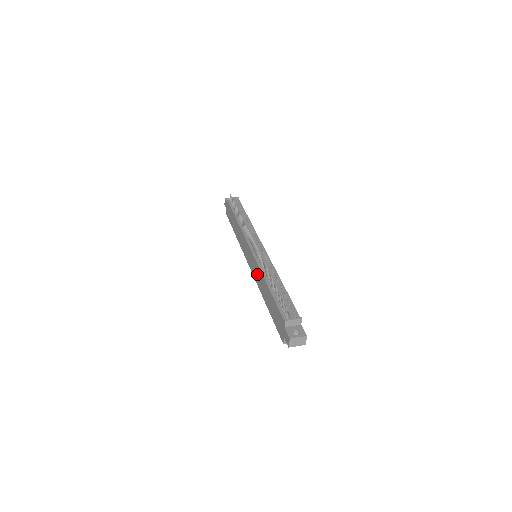
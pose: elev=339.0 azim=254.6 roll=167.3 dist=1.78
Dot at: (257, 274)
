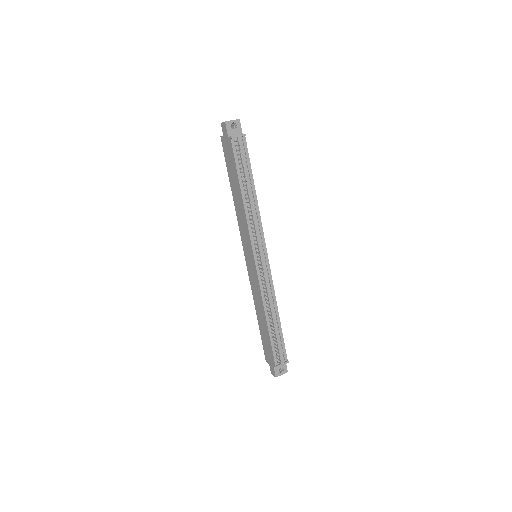
Dot at: (255, 288)
